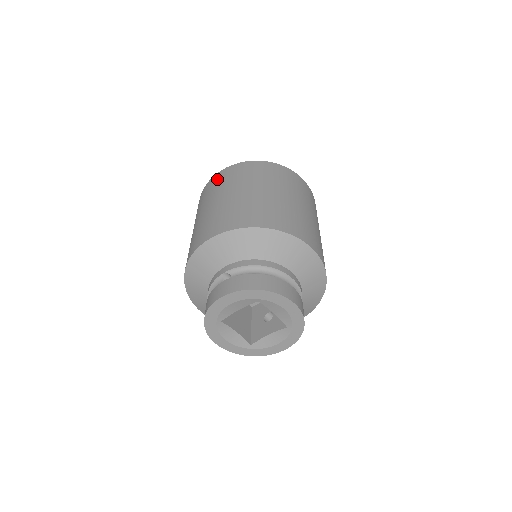
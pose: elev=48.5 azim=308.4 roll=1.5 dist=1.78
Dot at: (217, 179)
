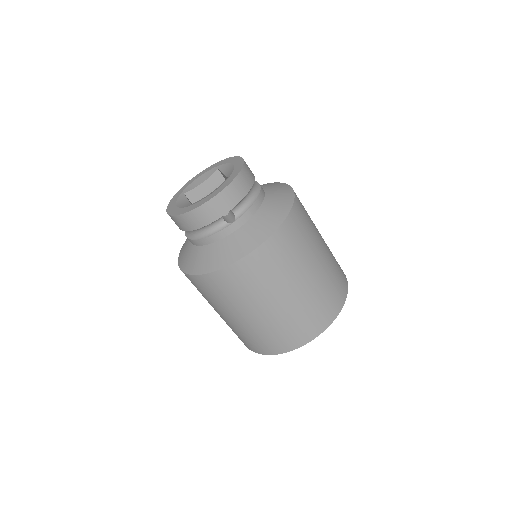
Dot at: occluded
